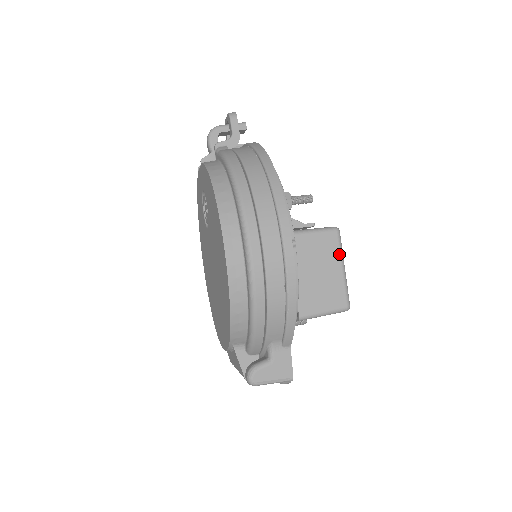
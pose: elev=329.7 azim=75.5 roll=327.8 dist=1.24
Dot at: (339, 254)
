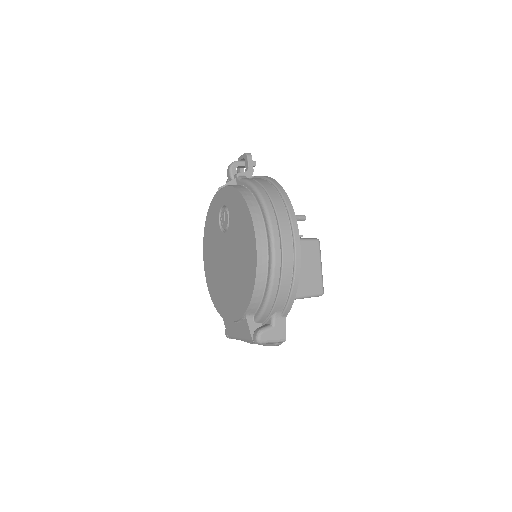
Dot at: (319, 257)
